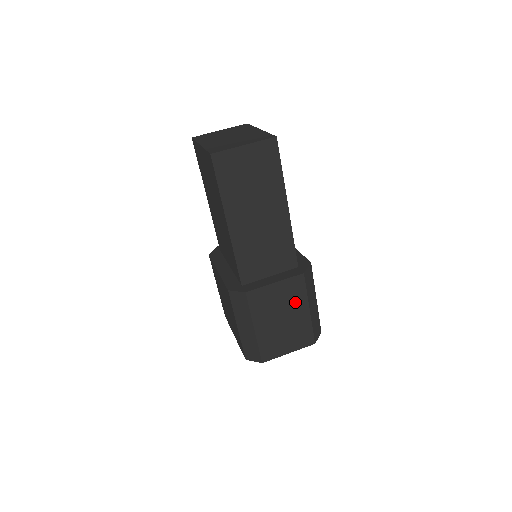
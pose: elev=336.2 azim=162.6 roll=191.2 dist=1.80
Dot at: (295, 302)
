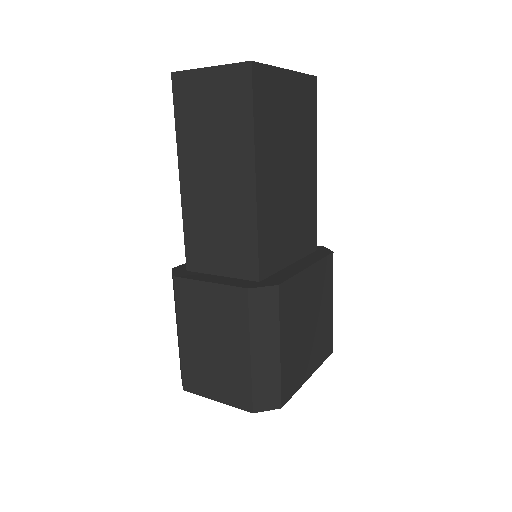
Dot at: (232, 328)
